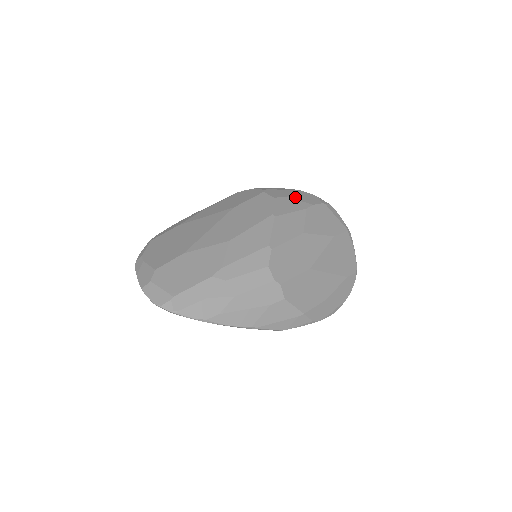
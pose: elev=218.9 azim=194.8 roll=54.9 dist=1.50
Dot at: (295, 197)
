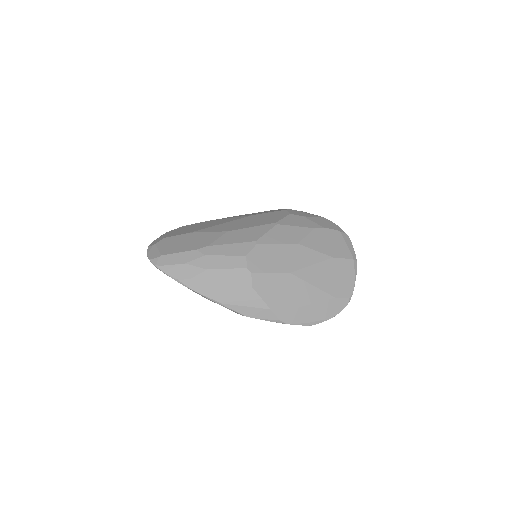
Dot at: (312, 219)
